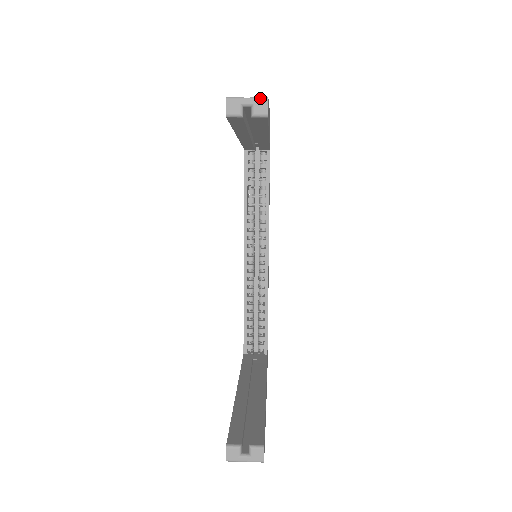
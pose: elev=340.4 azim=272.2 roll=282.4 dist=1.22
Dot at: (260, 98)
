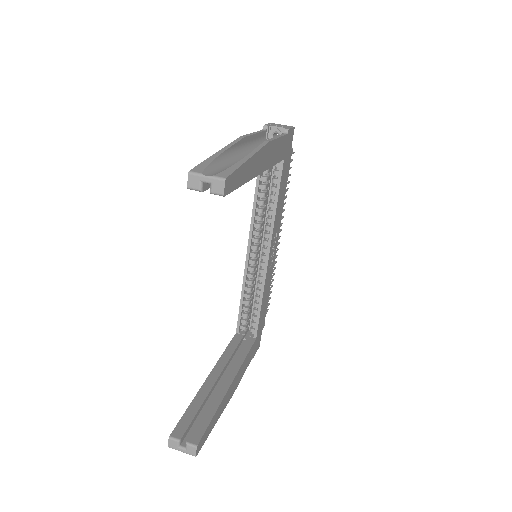
Dot at: (218, 179)
